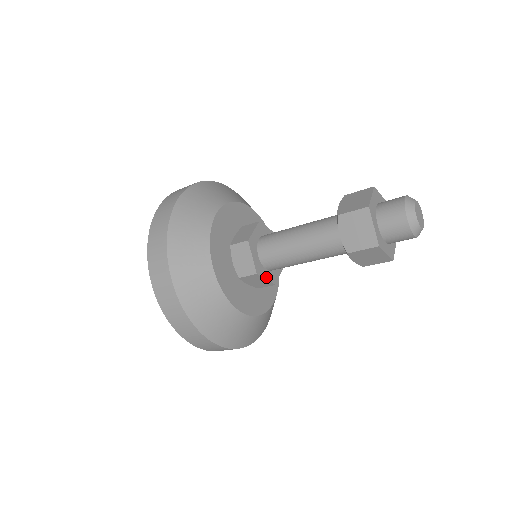
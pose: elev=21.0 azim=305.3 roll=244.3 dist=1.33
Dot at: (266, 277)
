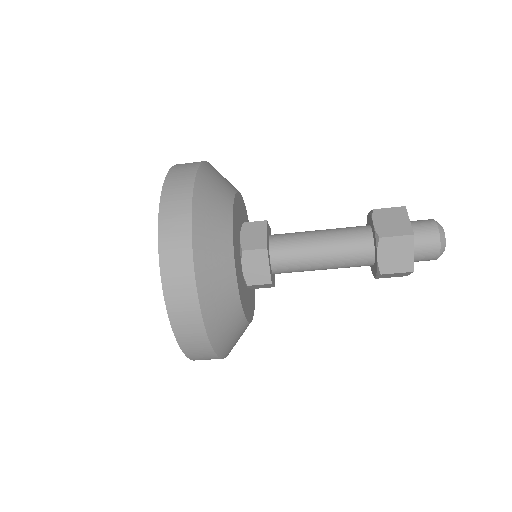
Dot at: (273, 283)
